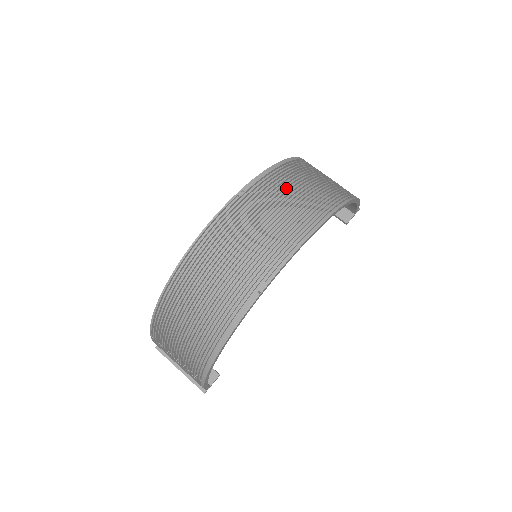
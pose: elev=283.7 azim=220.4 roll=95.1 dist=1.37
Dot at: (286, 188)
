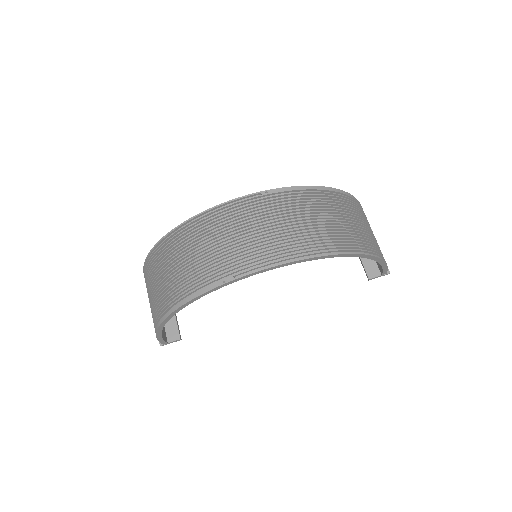
Dot at: (309, 211)
